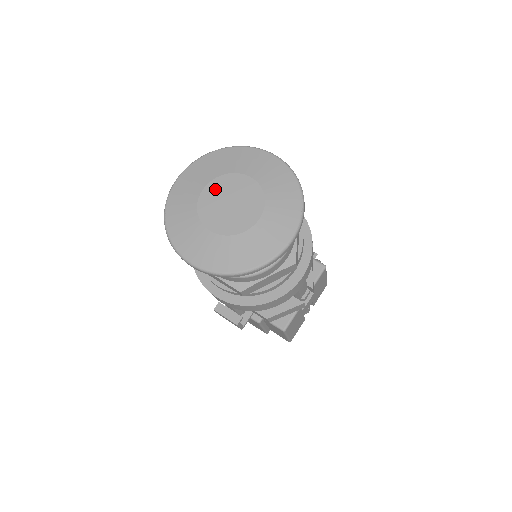
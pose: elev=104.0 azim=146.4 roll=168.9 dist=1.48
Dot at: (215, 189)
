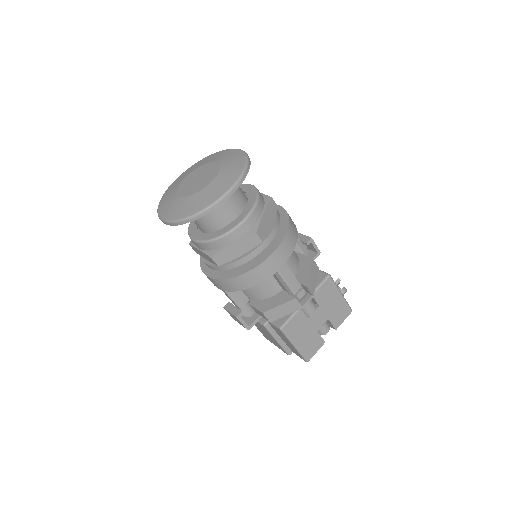
Dot at: (193, 174)
